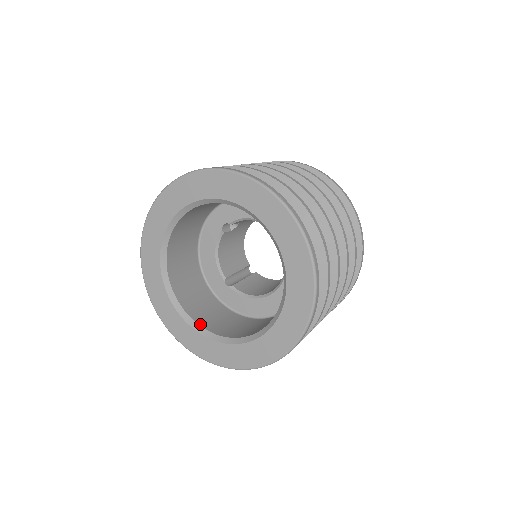
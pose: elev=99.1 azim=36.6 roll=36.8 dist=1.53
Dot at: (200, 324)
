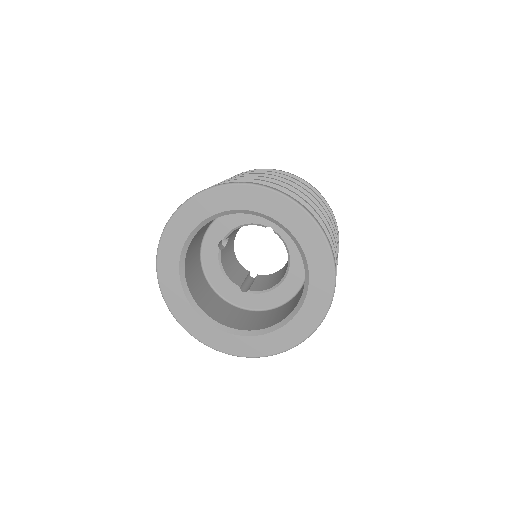
Dot at: (244, 329)
